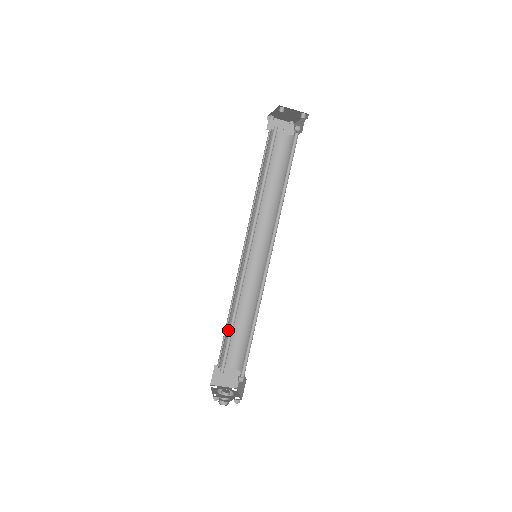
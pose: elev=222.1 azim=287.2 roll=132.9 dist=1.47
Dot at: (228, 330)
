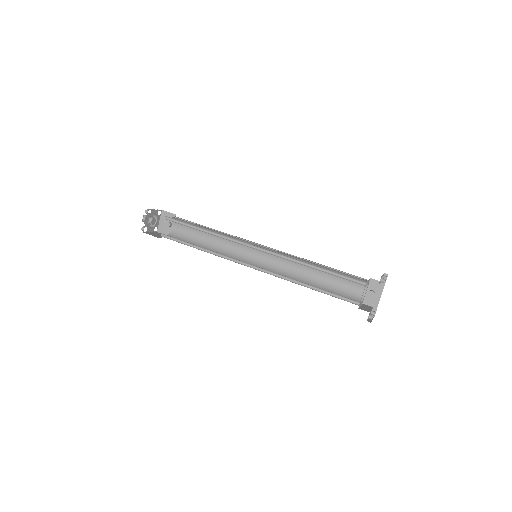
Dot at: (193, 228)
